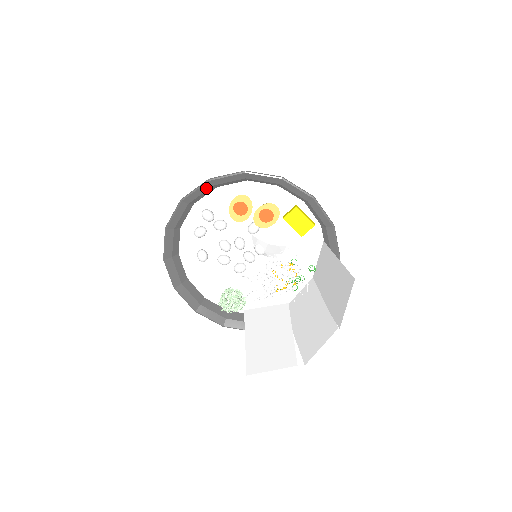
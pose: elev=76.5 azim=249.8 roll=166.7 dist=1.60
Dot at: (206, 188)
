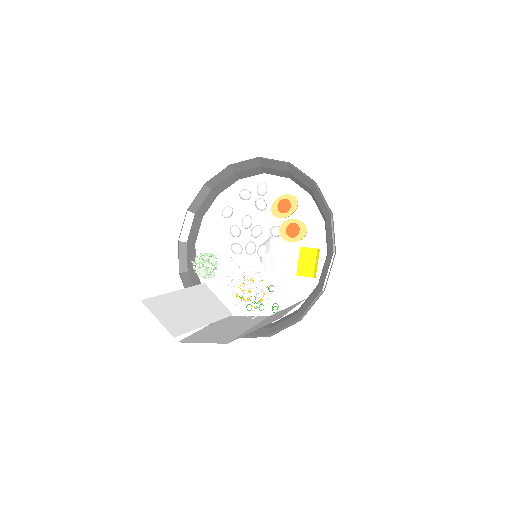
Dot at: (282, 168)
